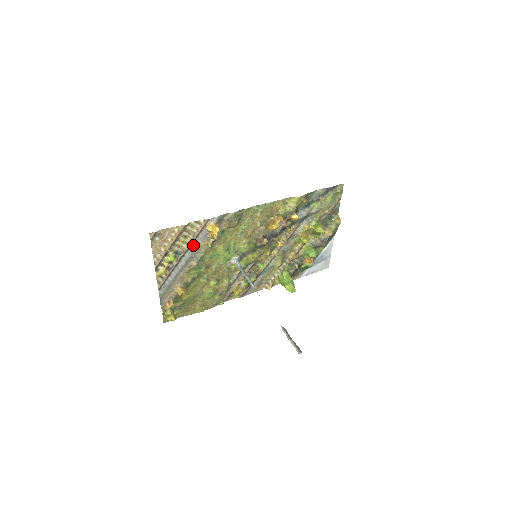
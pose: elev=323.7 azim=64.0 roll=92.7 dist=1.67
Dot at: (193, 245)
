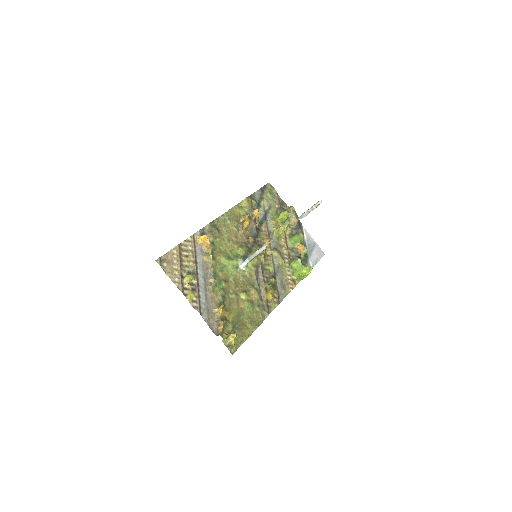
Dot at: (198, 262)
